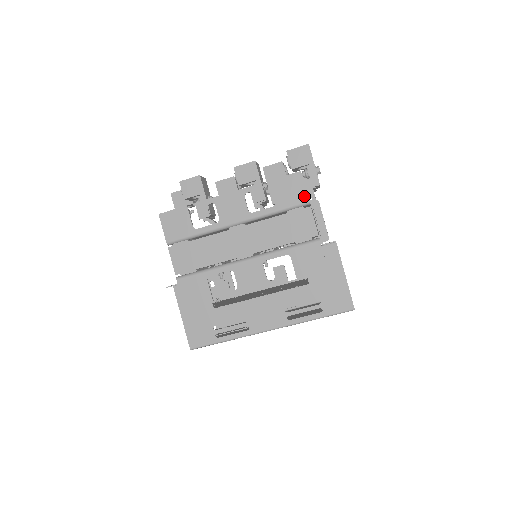
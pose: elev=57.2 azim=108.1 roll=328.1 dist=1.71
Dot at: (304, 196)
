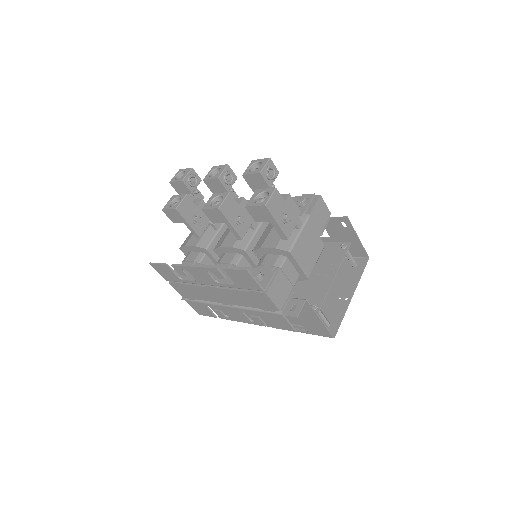
Dot at: (257, 287)
